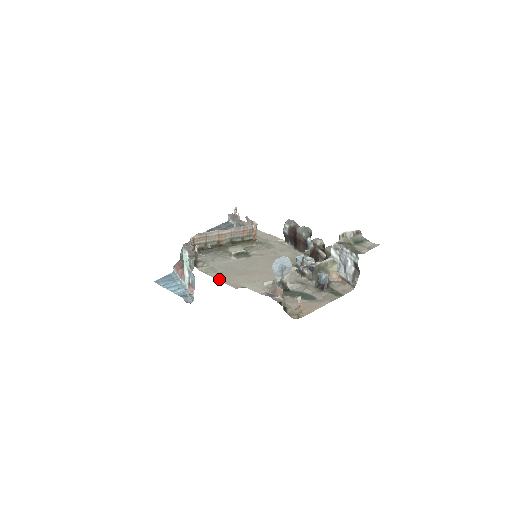
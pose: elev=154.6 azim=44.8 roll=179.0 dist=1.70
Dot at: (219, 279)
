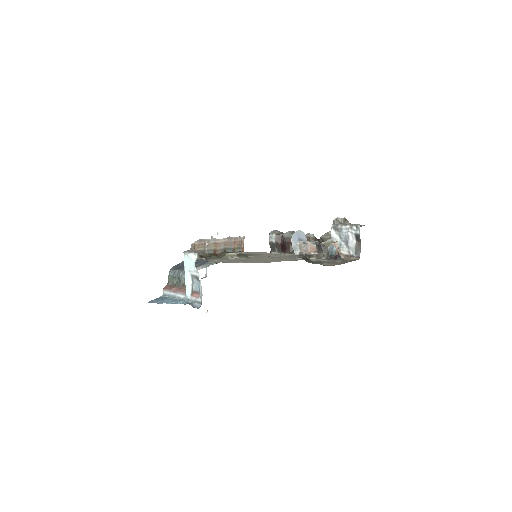
Dot at: (239, 262)
